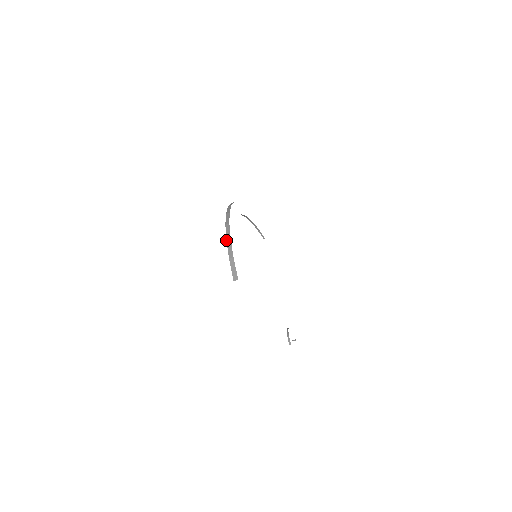
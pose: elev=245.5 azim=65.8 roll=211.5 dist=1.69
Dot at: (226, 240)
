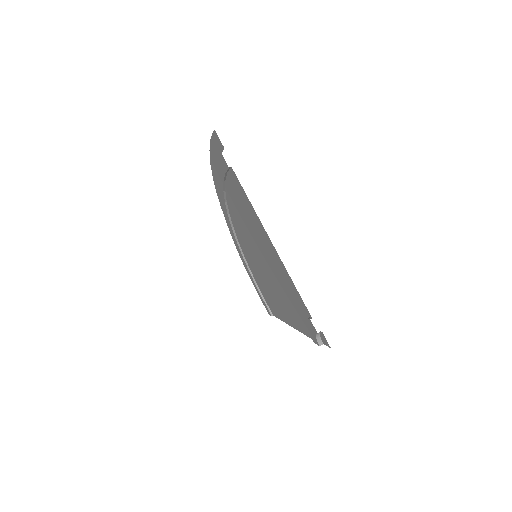
Dot at: (215, 167)
